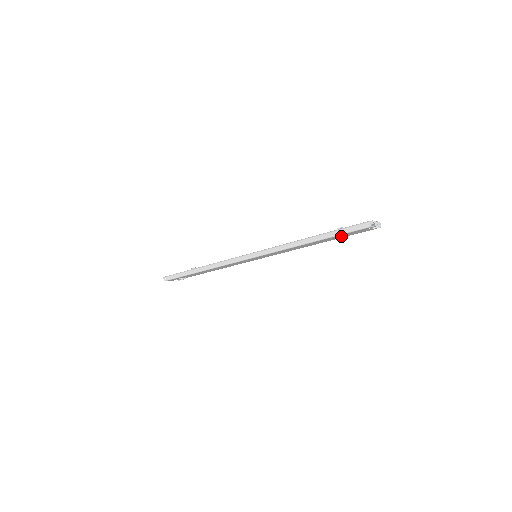
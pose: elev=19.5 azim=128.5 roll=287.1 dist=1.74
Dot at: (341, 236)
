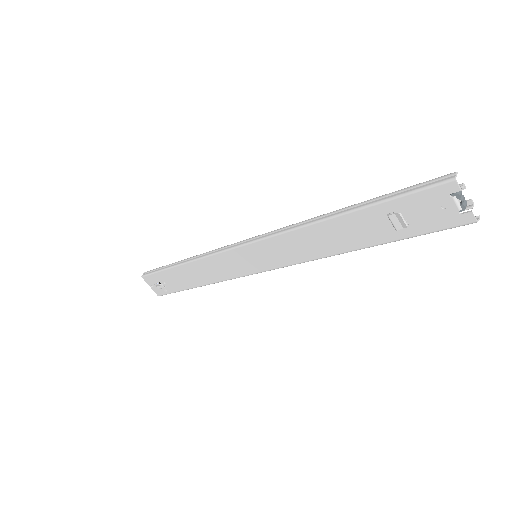
Dot at: (393, 221)
